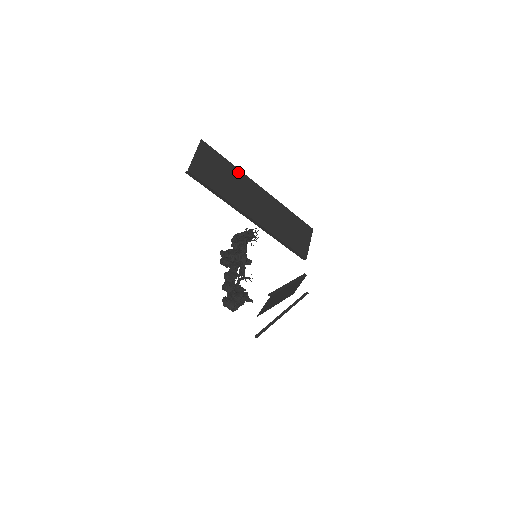
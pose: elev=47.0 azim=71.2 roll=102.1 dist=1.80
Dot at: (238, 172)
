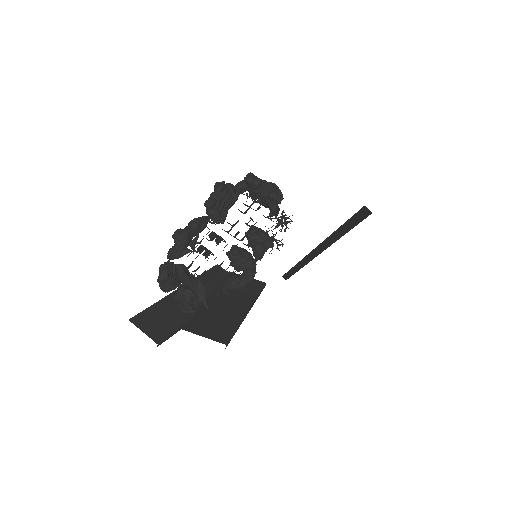
Dot at: occluded
